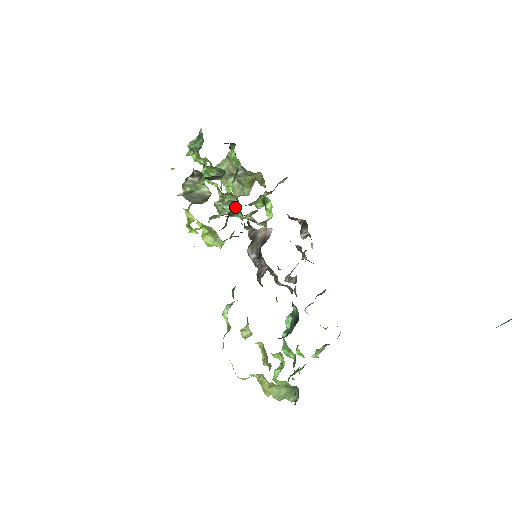
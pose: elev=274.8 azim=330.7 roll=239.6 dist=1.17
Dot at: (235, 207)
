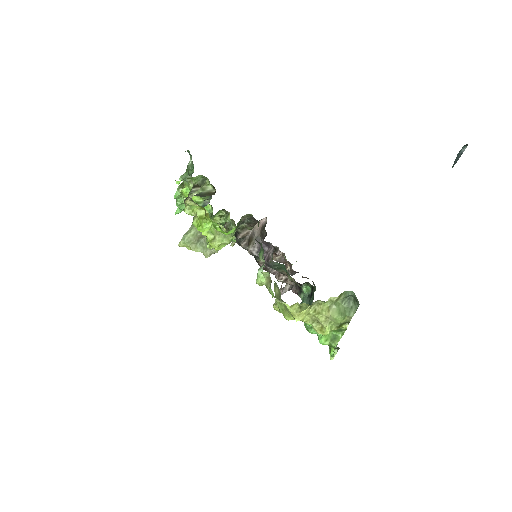
Dot at: (227, 221)
